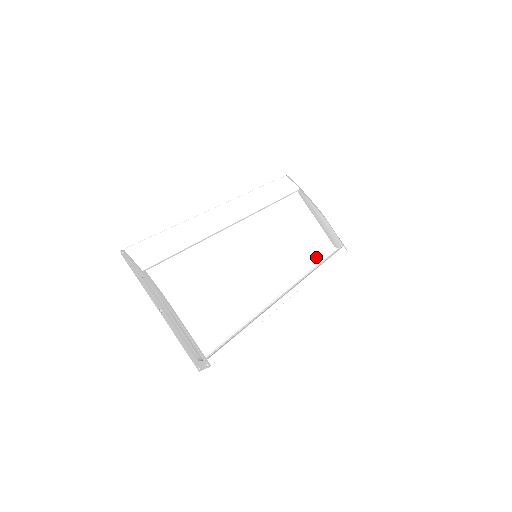
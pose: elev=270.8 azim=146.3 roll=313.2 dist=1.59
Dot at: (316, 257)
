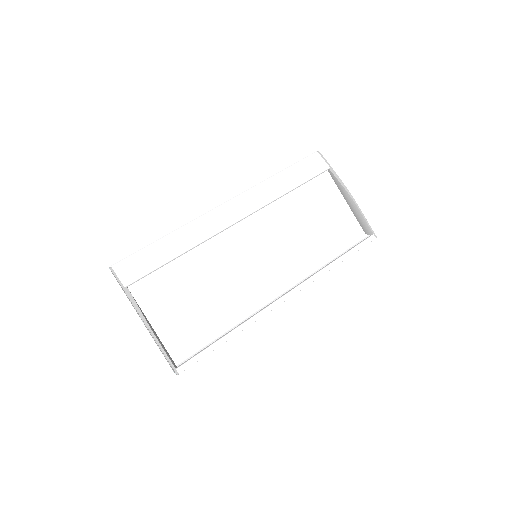
Dot at: (335, 249)
